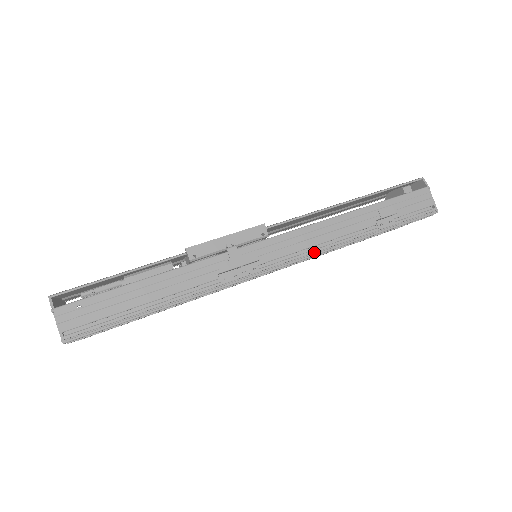
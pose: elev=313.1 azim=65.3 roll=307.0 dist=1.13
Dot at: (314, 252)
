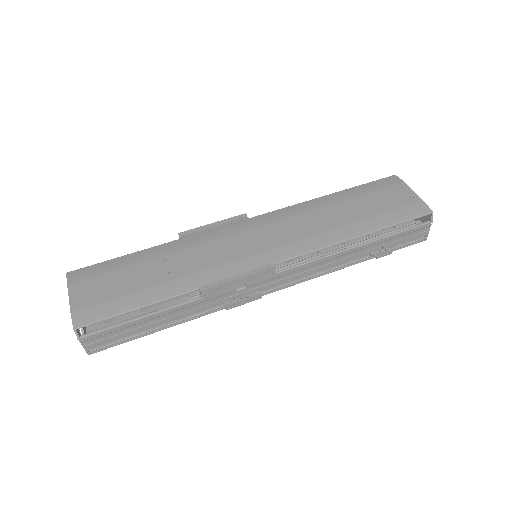
Dot at: (308, 276)
